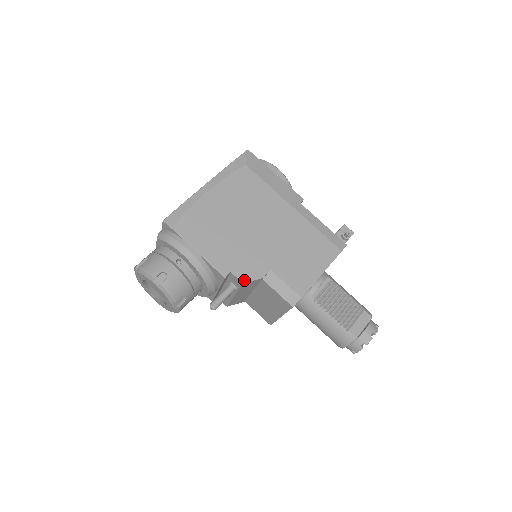
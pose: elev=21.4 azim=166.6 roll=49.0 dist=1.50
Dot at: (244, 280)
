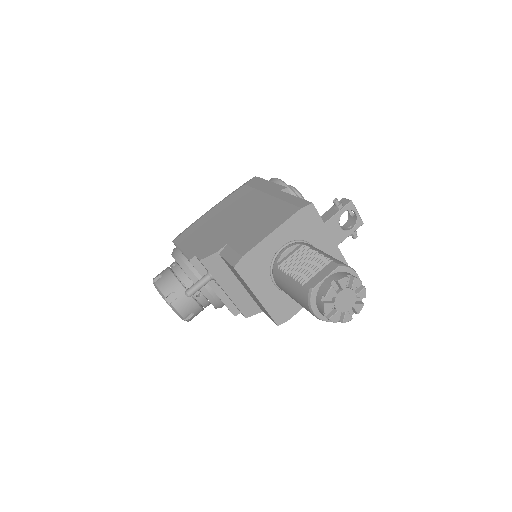
Dot at: (202, 258)
